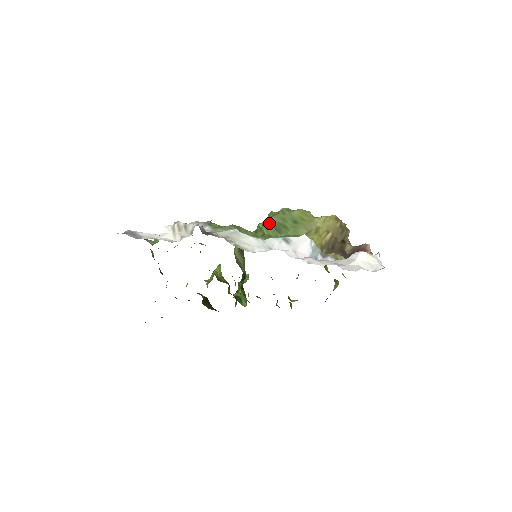
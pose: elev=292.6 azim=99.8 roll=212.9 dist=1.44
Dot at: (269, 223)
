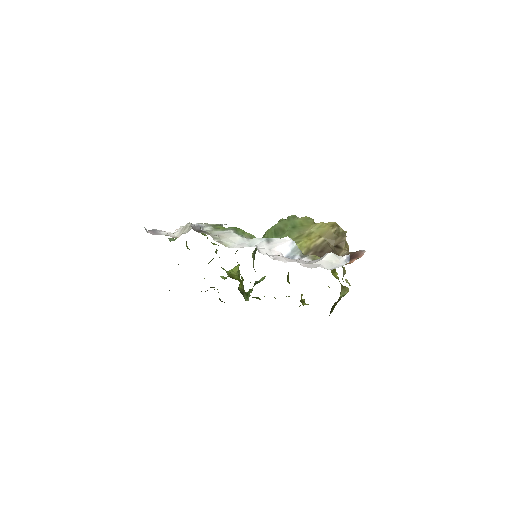
Dot at: (272, 228)
